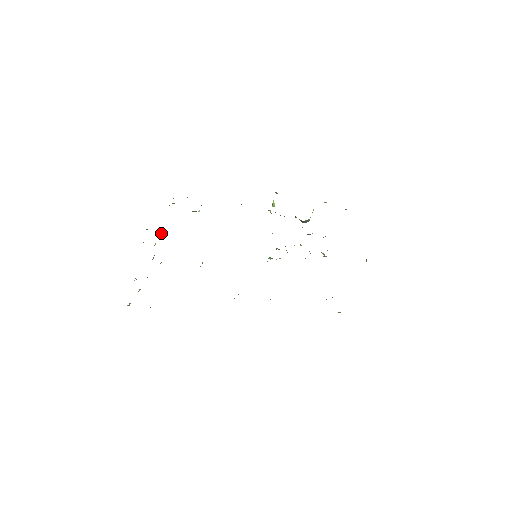
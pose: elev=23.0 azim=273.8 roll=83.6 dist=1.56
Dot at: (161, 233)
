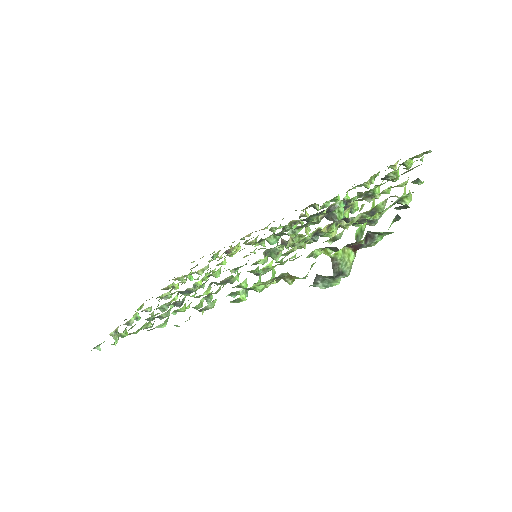
Dot at: (191, 280)
